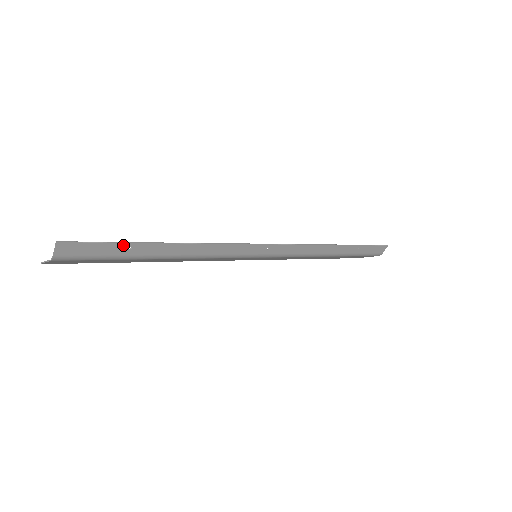
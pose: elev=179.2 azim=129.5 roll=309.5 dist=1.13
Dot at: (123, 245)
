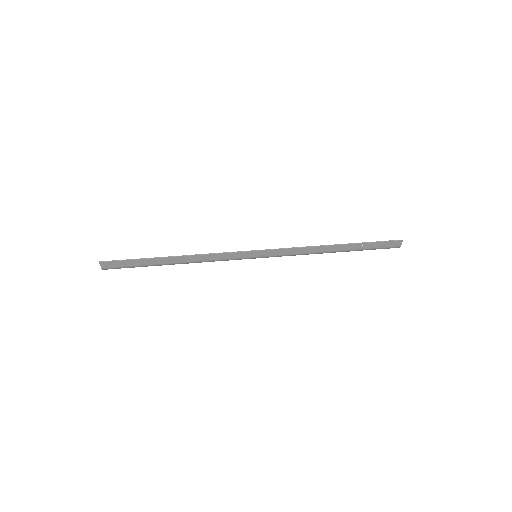
Dot at: (140, 260)
